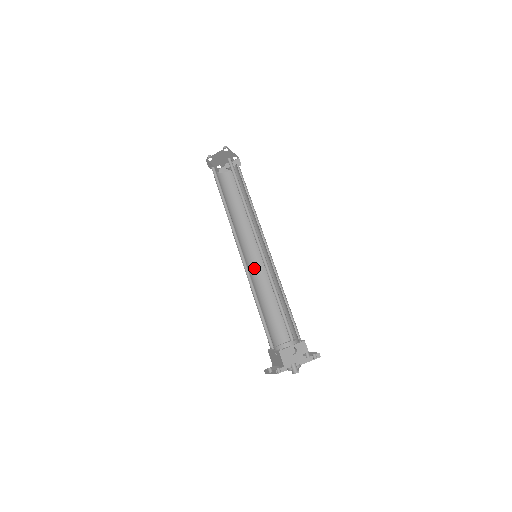
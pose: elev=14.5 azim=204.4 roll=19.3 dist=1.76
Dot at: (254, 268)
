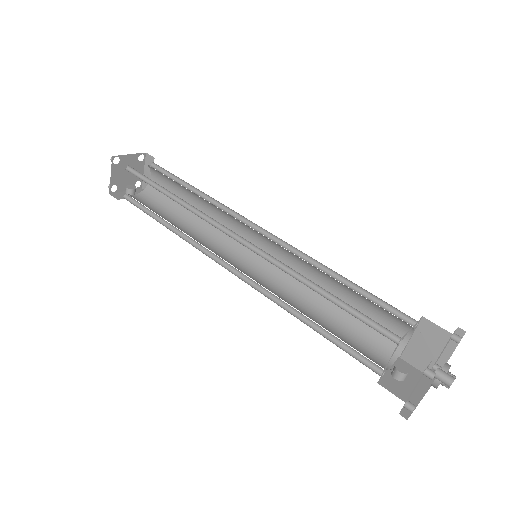
Dot at: (253, 279)
